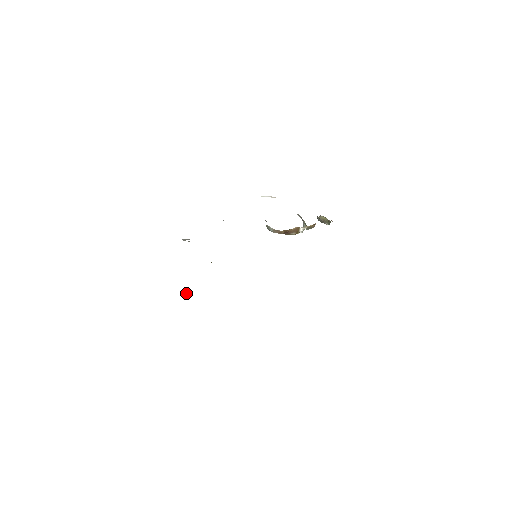
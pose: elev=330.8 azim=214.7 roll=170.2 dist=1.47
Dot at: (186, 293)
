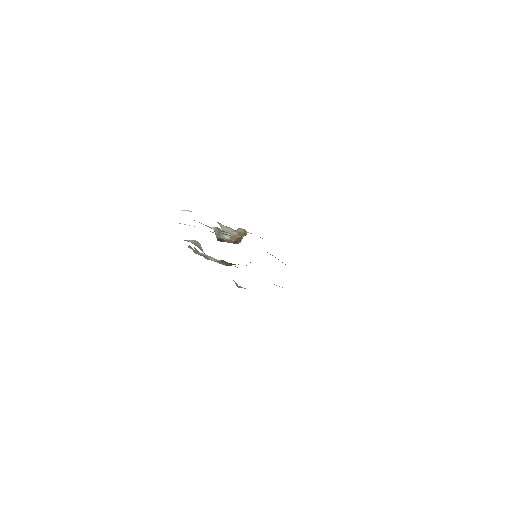
Dot at: occluded
